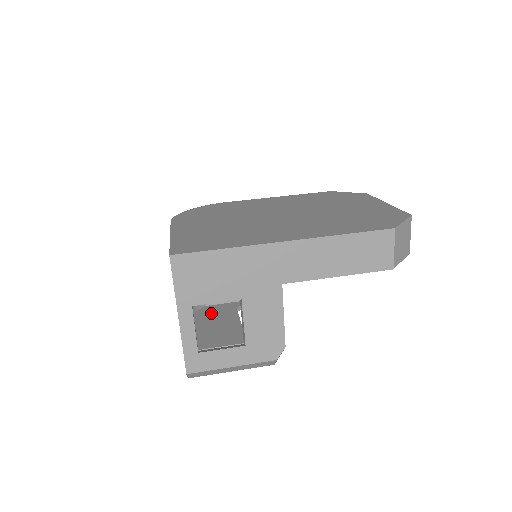
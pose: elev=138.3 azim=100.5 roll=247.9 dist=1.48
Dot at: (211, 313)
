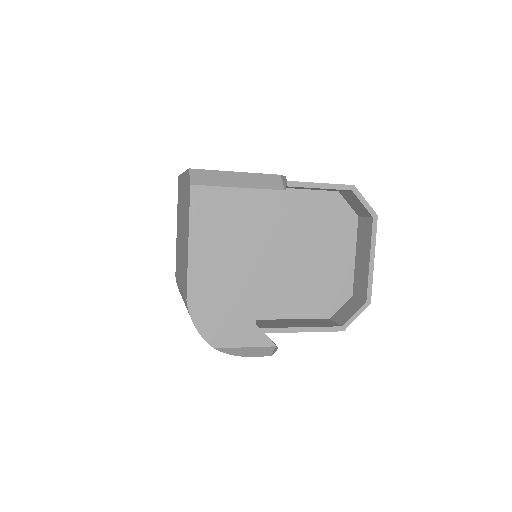
Dot at: occluded
